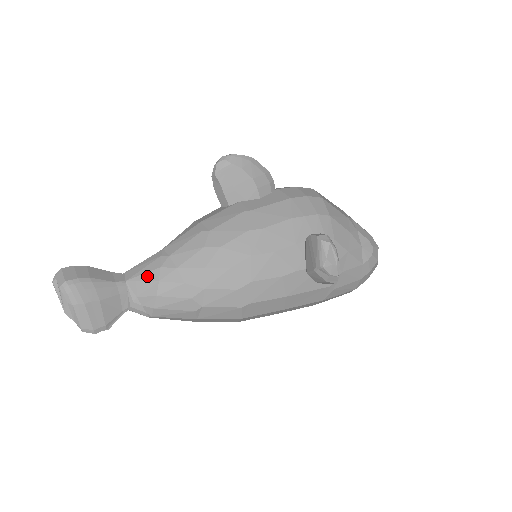
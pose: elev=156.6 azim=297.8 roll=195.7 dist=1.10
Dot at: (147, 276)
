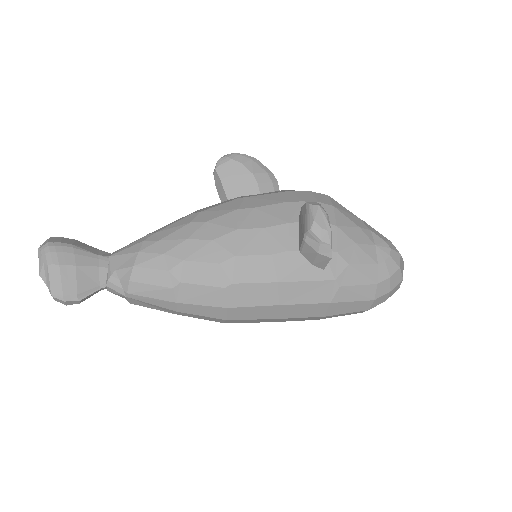
Dot at: (129, 249)
